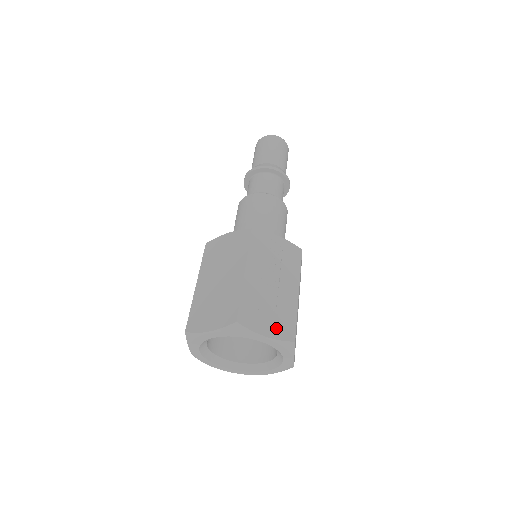
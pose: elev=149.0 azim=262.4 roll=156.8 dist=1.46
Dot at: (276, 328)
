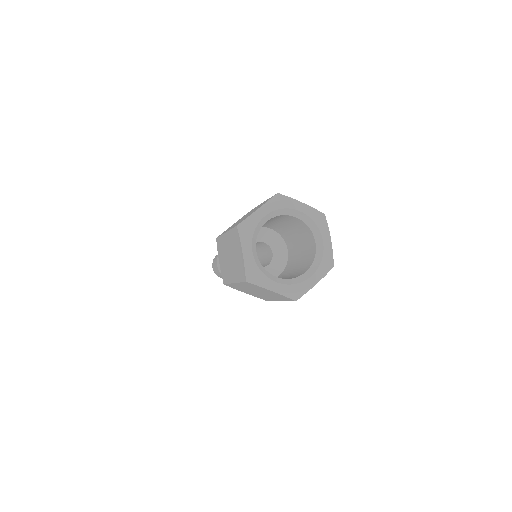
Dot at: occluded
